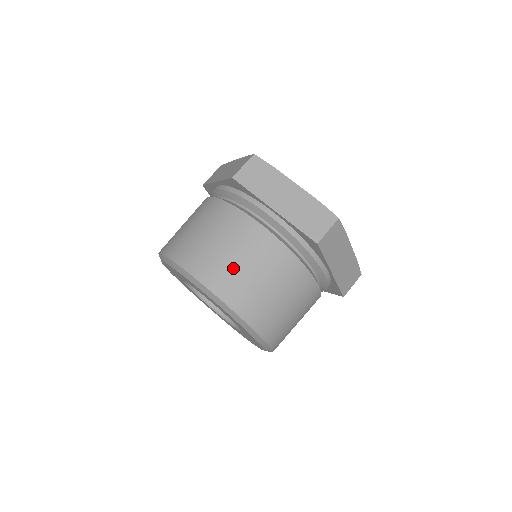
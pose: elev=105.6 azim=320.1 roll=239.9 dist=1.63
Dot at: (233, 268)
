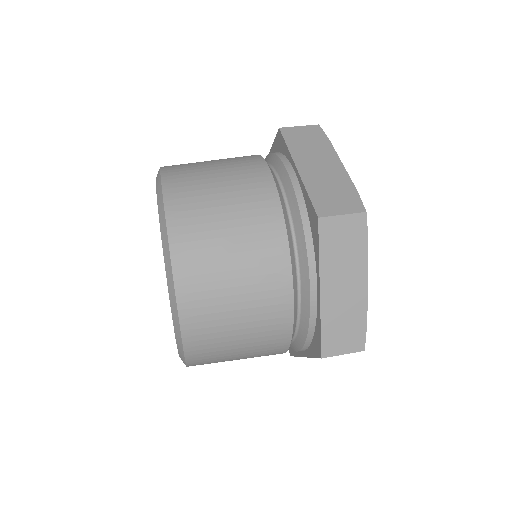
Dot at: (206, 191)
